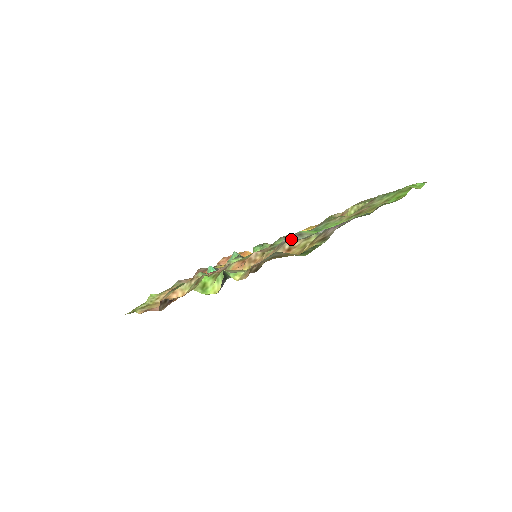
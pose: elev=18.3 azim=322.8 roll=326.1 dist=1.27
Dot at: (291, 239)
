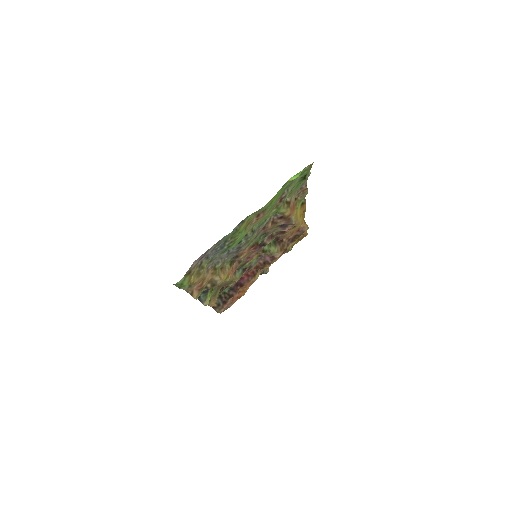
Dot at: (210, 263)
